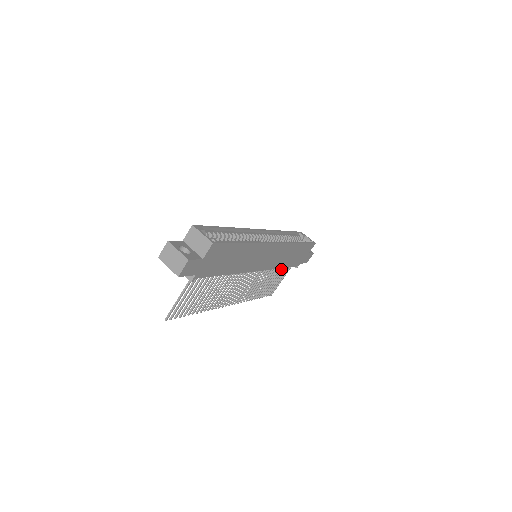
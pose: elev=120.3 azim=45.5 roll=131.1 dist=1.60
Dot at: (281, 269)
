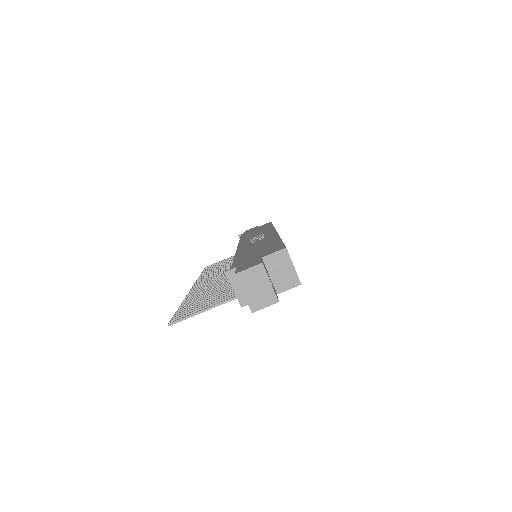
Dot at: occluded
